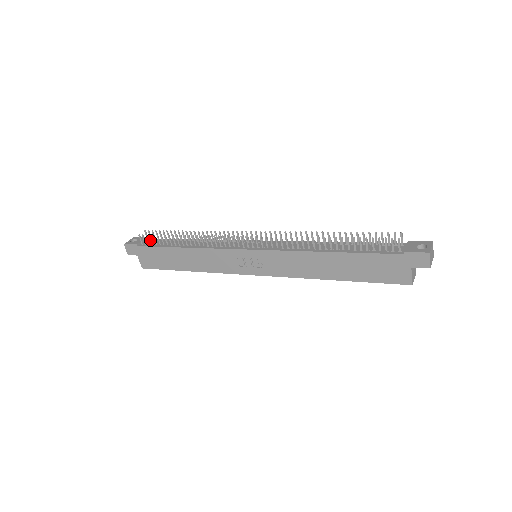
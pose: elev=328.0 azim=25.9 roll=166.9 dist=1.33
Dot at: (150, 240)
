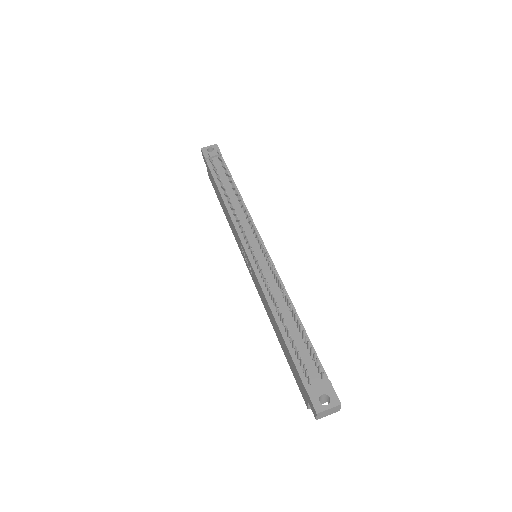
Dot at: (219, 160)
